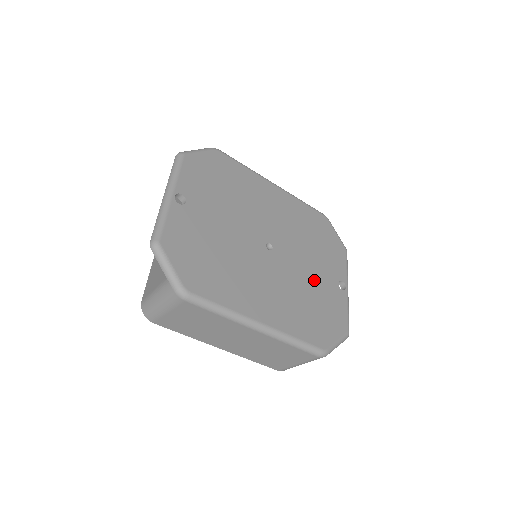
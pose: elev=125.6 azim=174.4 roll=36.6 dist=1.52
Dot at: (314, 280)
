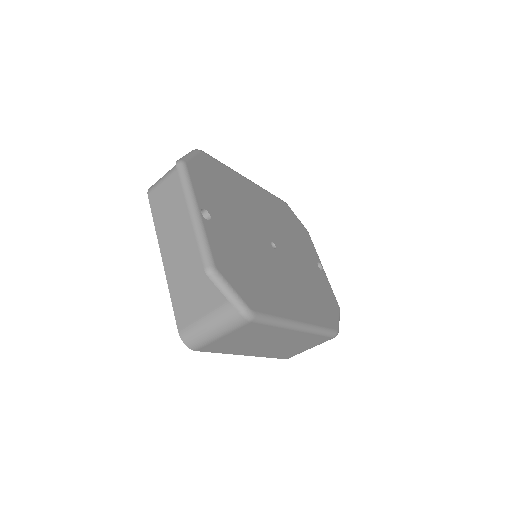
Dot at: (306, 268)
